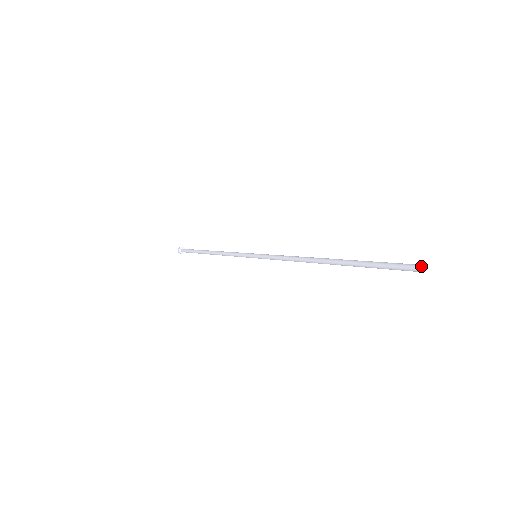
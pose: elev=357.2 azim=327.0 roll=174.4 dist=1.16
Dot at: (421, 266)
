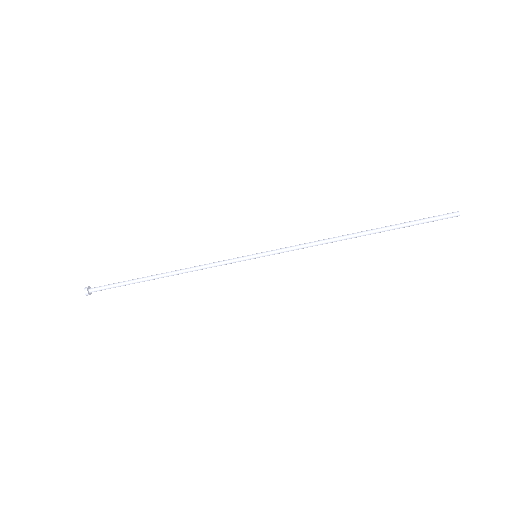
Dot at: occluded
